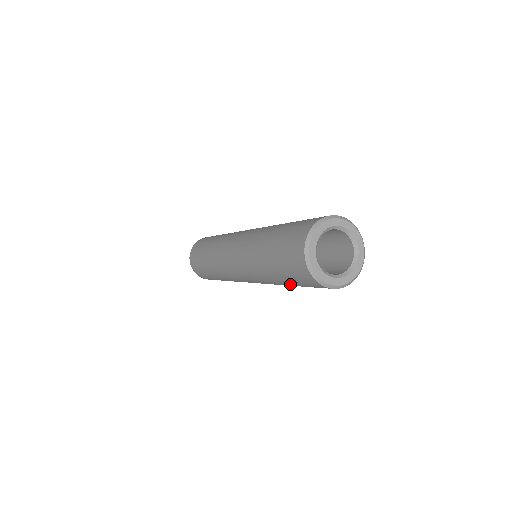
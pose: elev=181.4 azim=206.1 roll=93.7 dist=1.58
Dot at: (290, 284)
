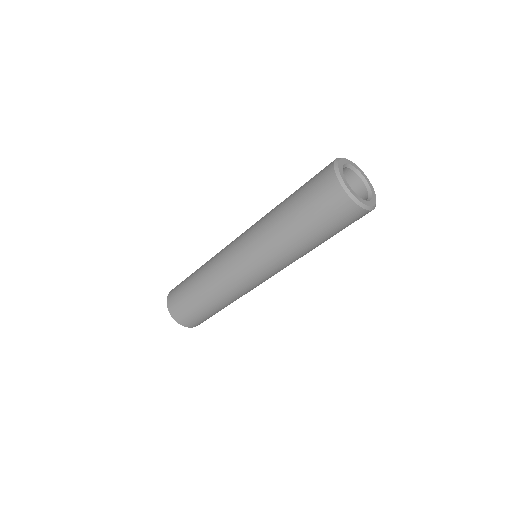
Dot at: (315, 235)
